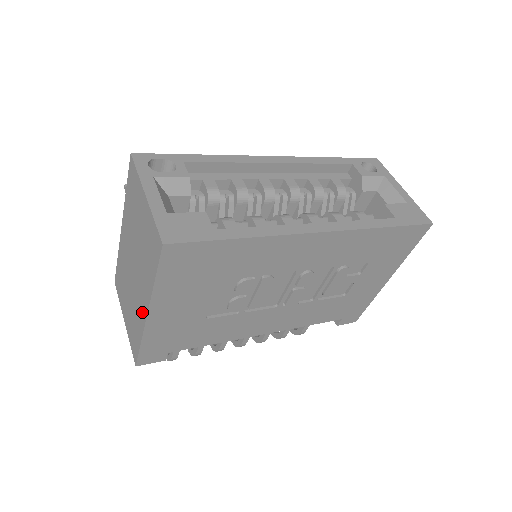
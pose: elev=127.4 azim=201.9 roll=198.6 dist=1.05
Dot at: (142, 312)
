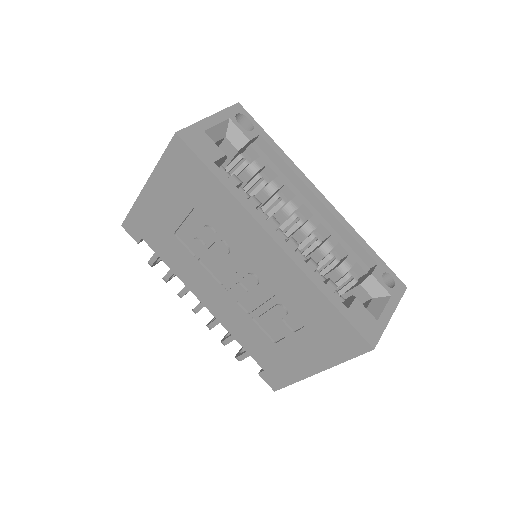
Dot at: occluded
